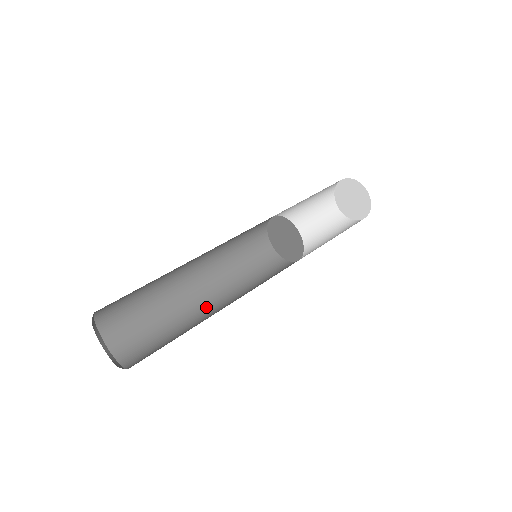
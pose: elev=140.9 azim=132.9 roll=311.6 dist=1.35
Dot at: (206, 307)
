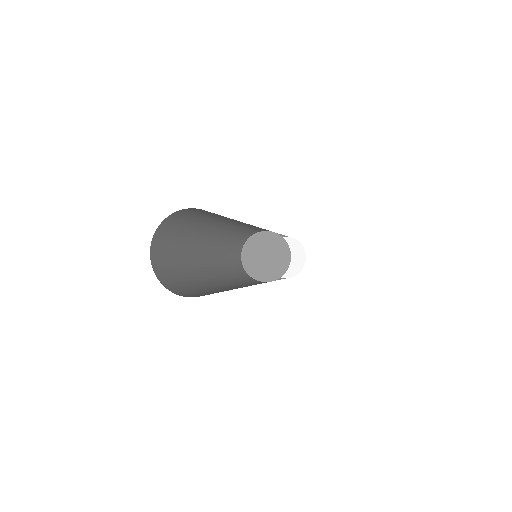
Dot at: (210, 272)
